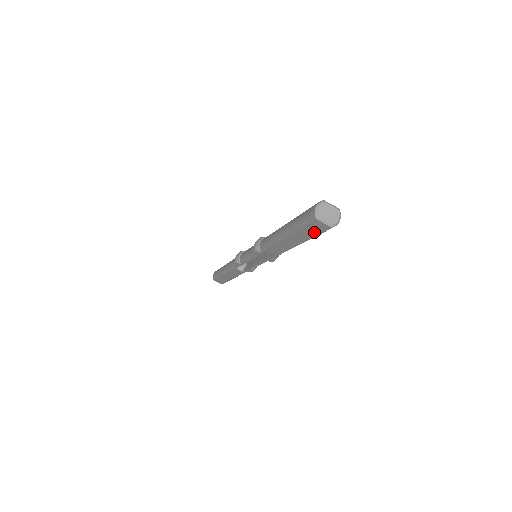
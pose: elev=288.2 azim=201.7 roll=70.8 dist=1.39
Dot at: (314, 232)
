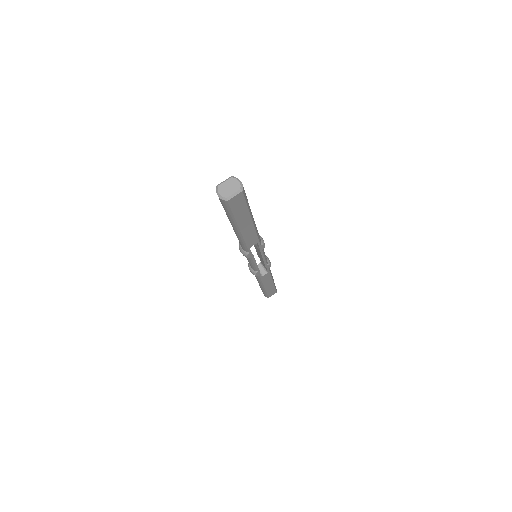
Dot at: (242, 206)
